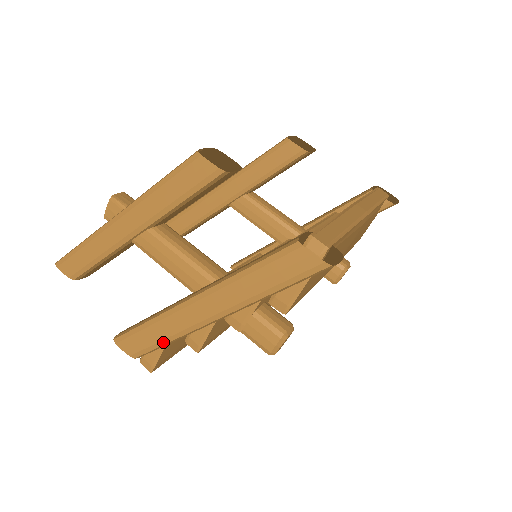
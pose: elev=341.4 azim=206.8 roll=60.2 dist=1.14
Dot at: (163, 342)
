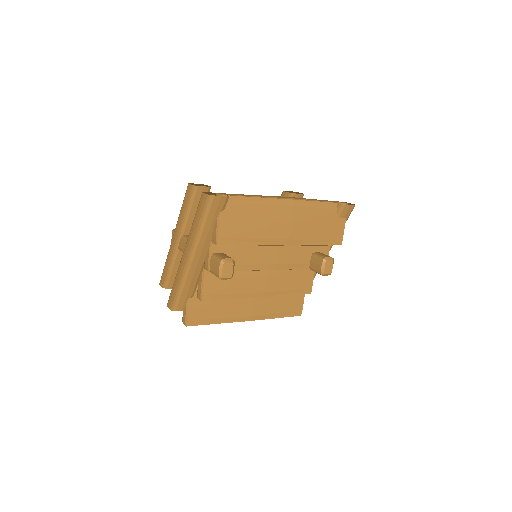
Dot at: (178, 290)
